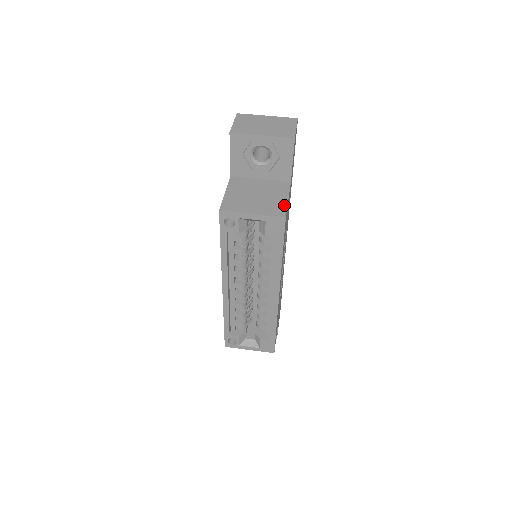
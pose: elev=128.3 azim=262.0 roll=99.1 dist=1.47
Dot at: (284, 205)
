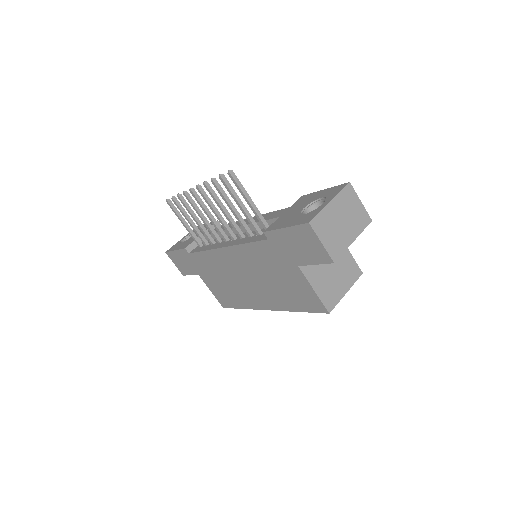
Dot at: (353, 262)
